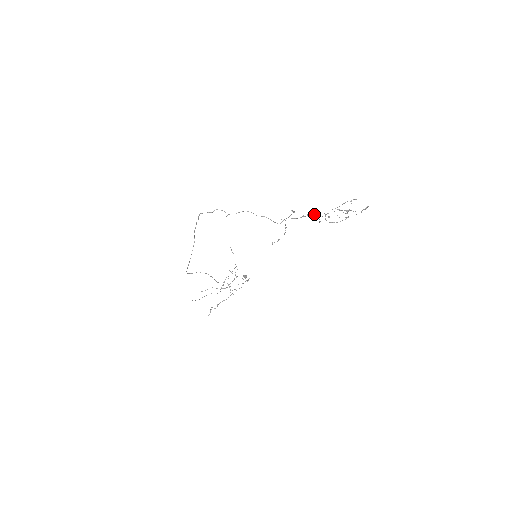
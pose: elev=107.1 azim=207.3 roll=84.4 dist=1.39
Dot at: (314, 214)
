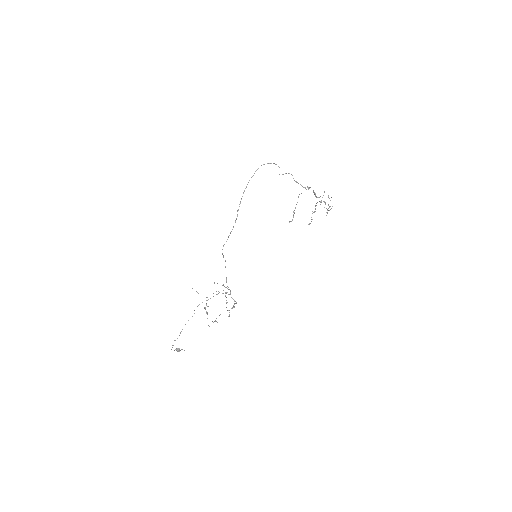
Dot at: (316, 196)
